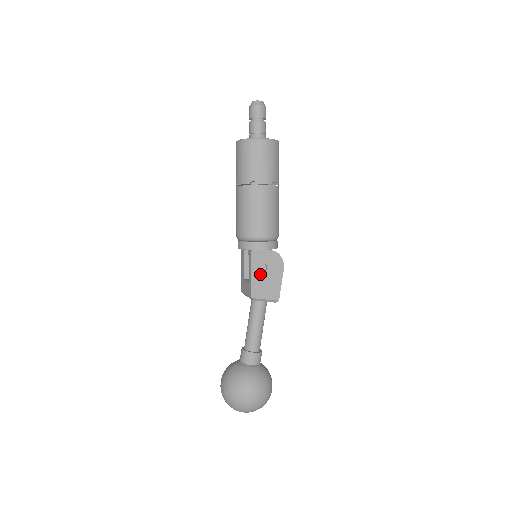
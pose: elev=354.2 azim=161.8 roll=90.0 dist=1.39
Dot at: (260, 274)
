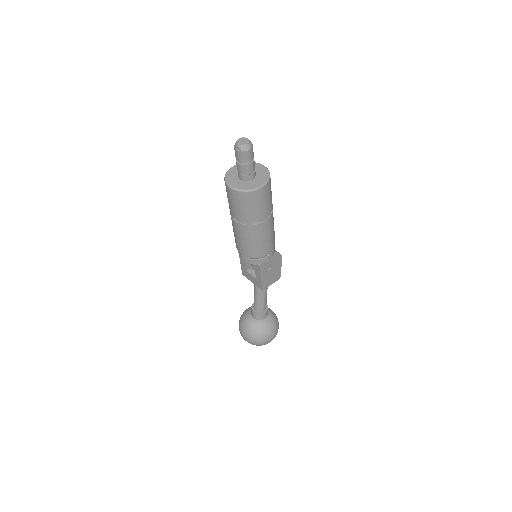
Dot at: (267, 274)
